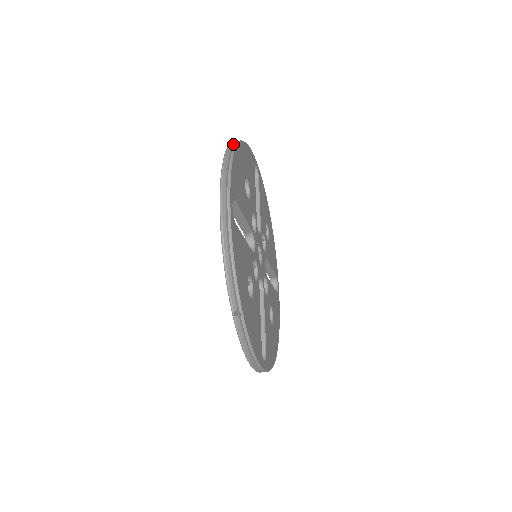
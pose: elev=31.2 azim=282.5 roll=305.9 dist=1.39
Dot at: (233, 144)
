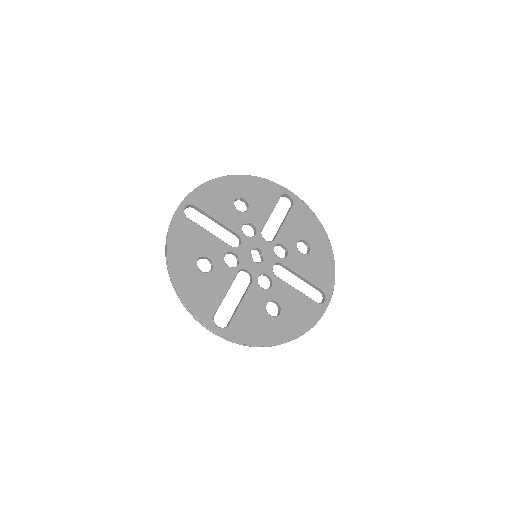
Dot at: occluded
